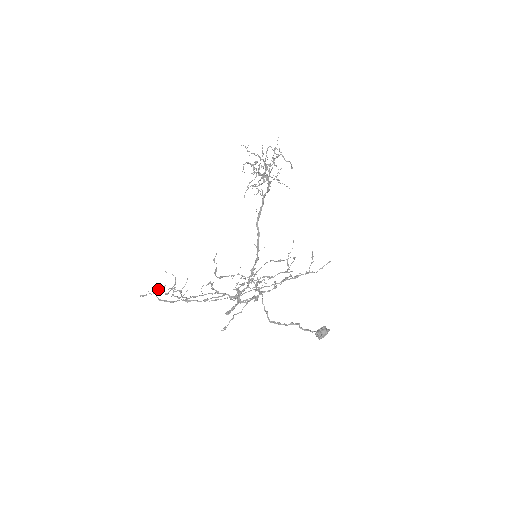
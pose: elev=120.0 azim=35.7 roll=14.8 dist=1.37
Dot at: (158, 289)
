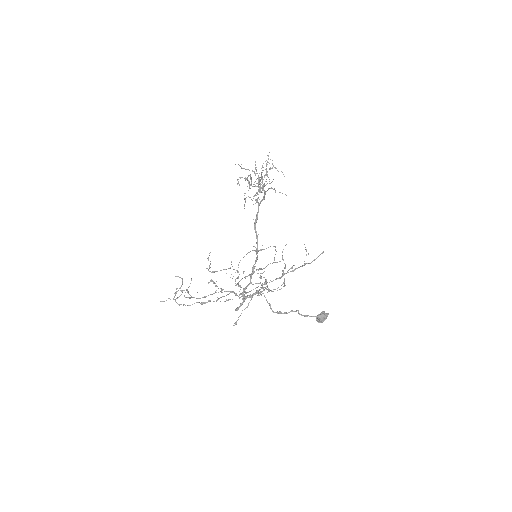
Dot at: (175, 294)
